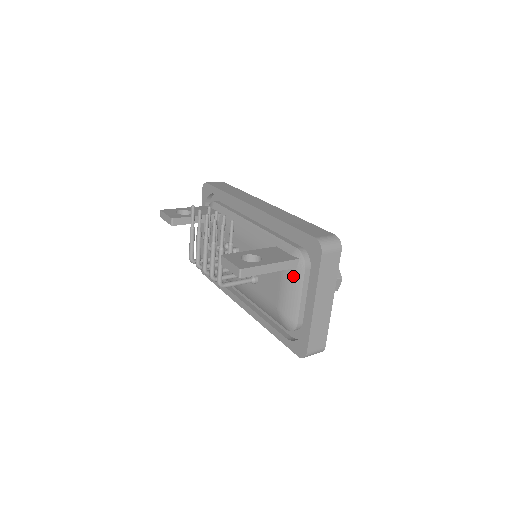
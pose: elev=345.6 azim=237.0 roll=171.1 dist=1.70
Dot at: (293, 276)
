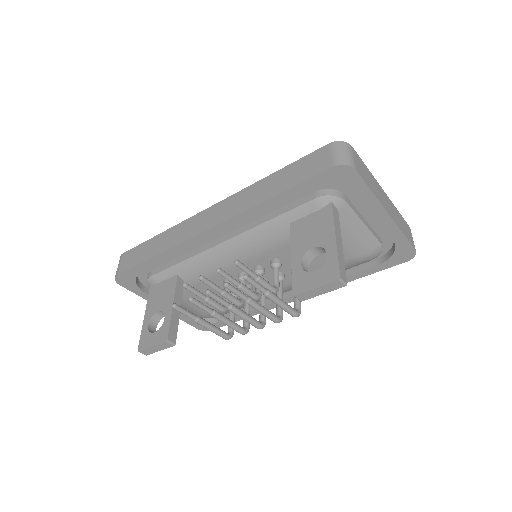
Dot at: (341, 221)
